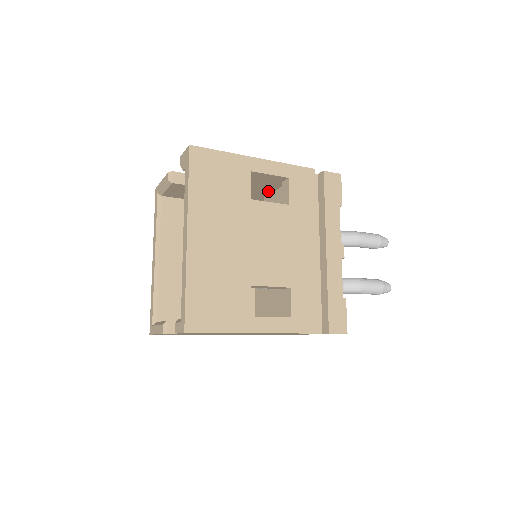
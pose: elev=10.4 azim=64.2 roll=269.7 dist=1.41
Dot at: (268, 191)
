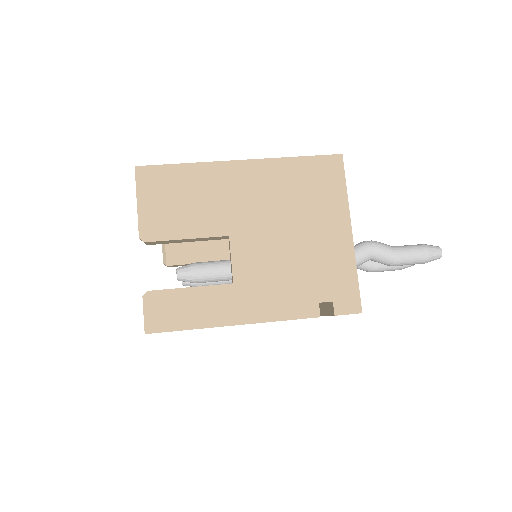
Dot at: occluded
